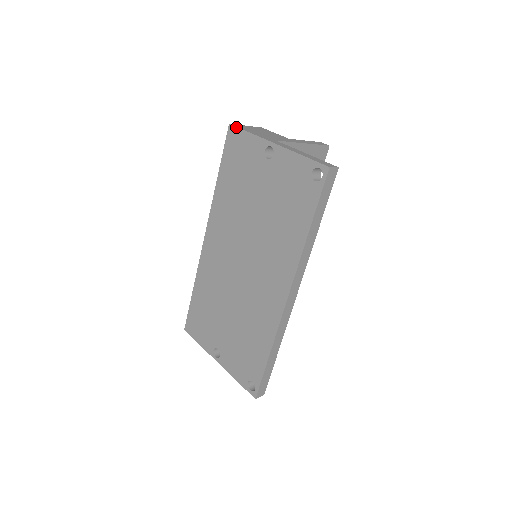
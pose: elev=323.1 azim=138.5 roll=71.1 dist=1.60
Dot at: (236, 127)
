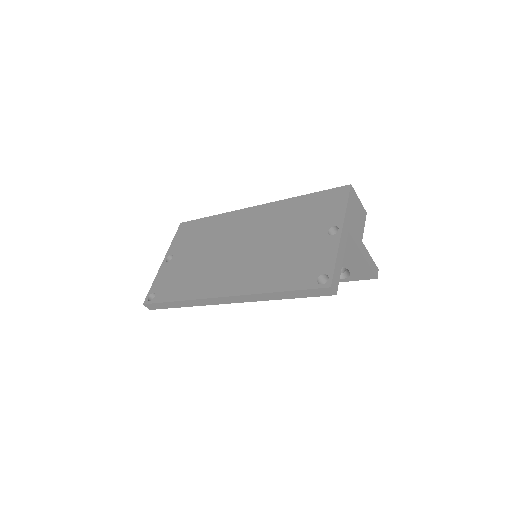
Dot at: (349, 192)
